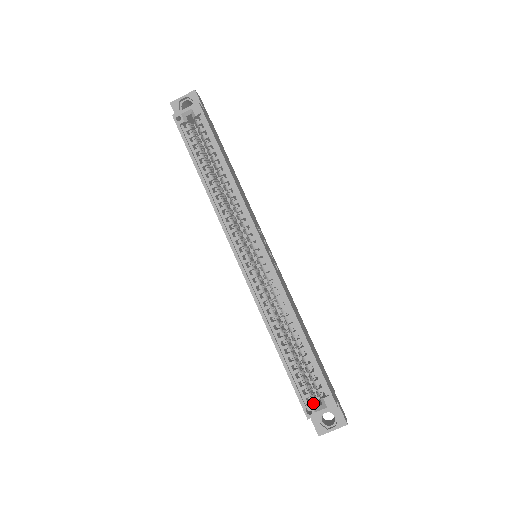
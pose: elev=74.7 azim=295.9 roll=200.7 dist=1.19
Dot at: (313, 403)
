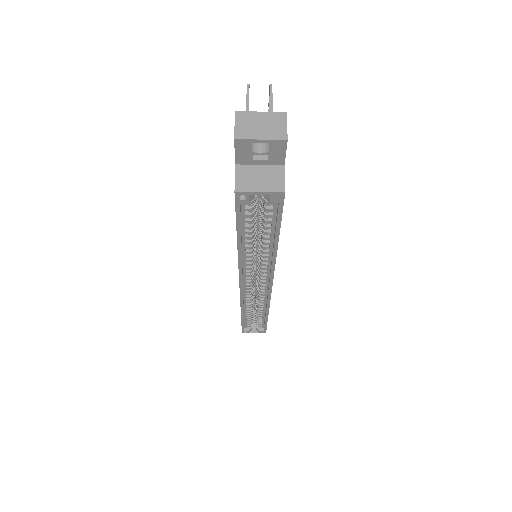
Dot at: (250, 329)
